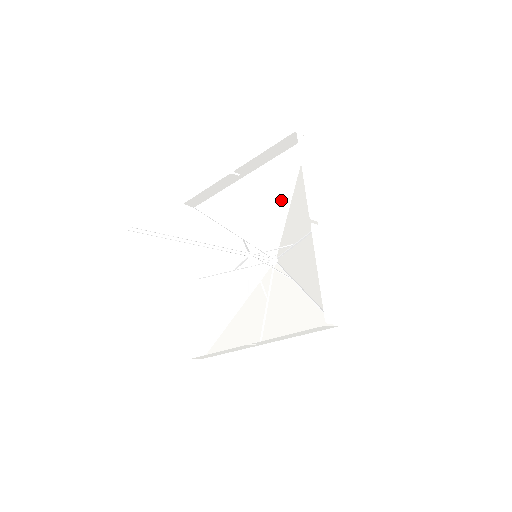
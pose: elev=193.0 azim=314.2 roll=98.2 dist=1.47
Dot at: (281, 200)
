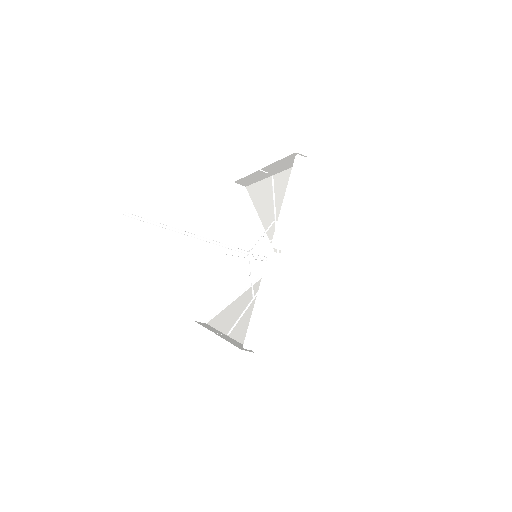
Dot at: (255, 230)
